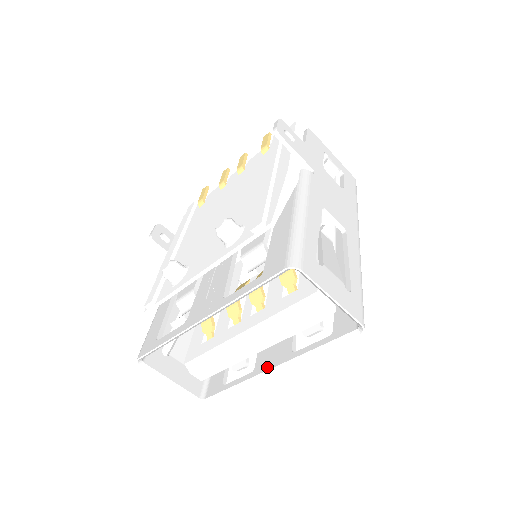
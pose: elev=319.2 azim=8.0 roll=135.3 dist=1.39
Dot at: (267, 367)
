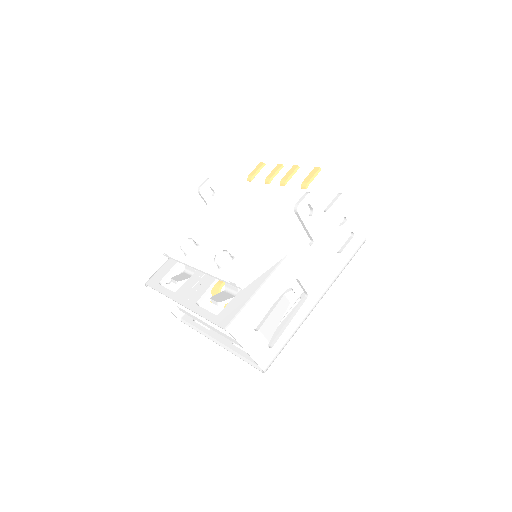
Dot at: (216, 337)
